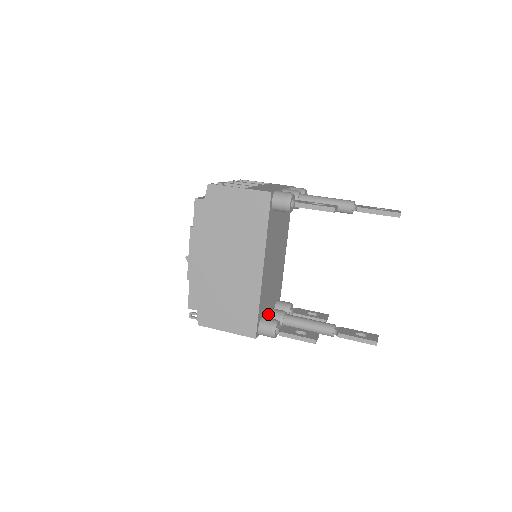
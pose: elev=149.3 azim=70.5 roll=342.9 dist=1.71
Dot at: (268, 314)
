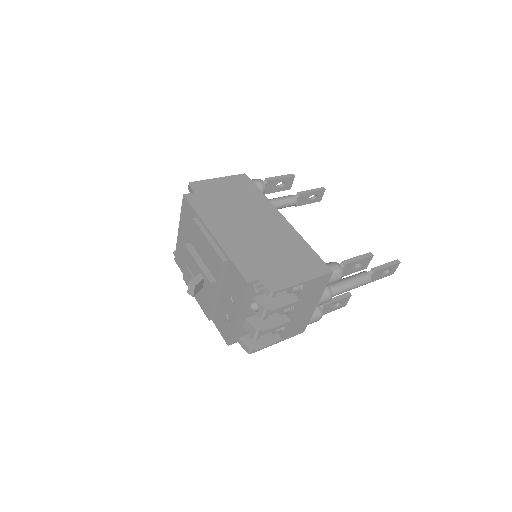
Dot at: occluded
